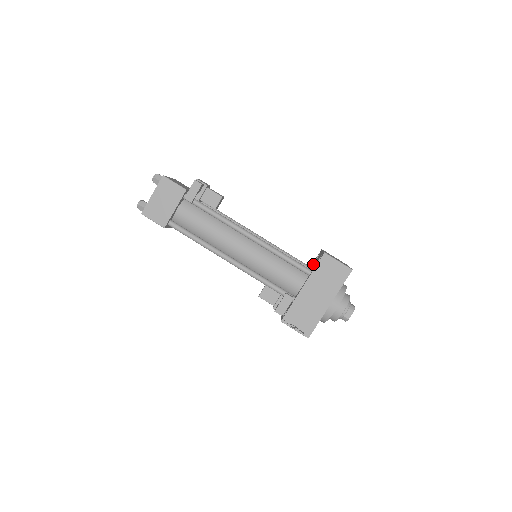
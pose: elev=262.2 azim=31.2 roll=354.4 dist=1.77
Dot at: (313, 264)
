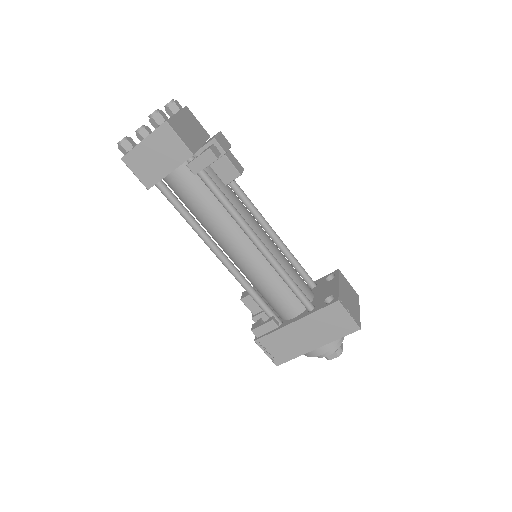
Dot at: (320, 287)
